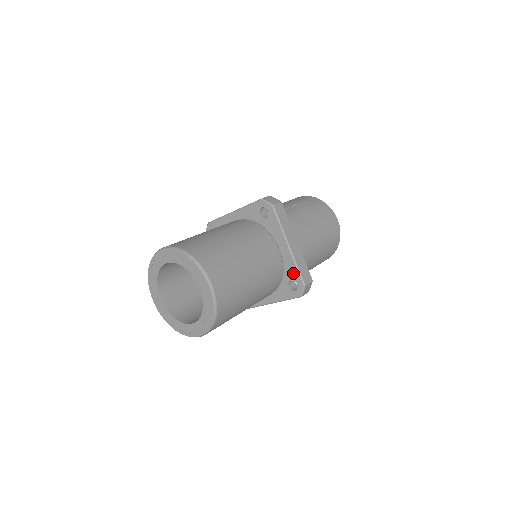
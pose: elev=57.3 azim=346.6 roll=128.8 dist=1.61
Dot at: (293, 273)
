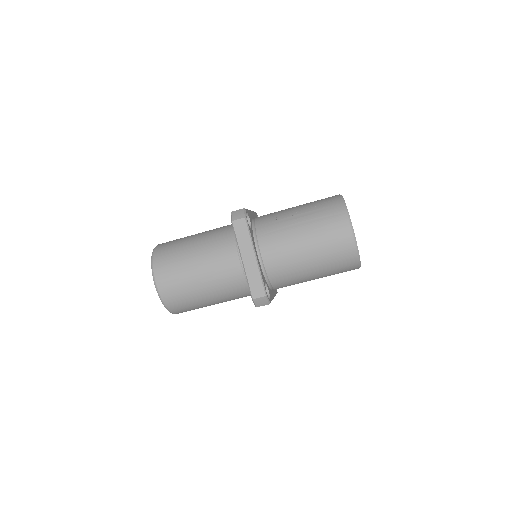
Dot at: occluded
